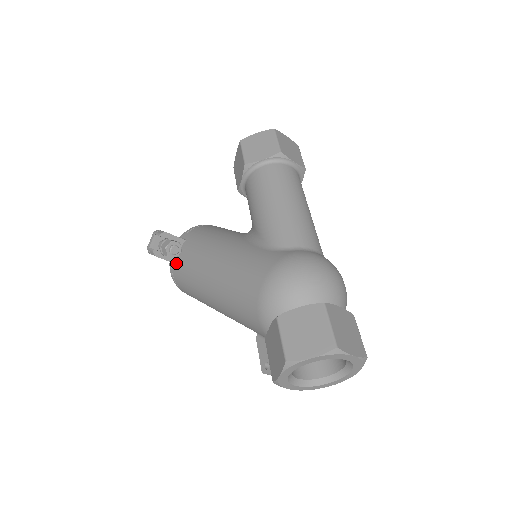
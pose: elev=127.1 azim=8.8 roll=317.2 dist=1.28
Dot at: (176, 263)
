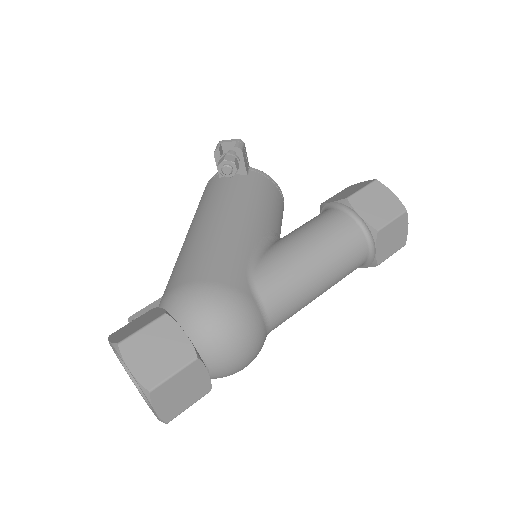
Dot at: (220, 177)
